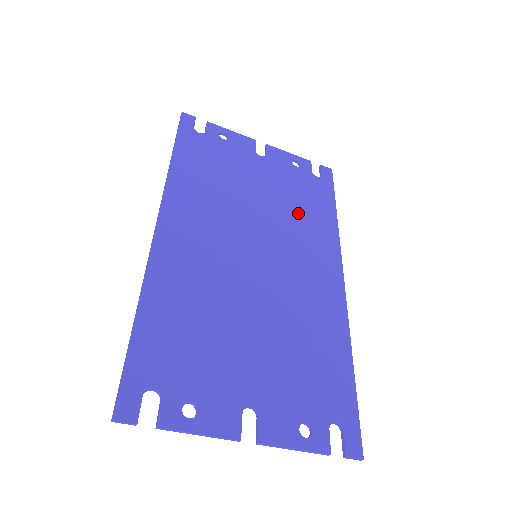
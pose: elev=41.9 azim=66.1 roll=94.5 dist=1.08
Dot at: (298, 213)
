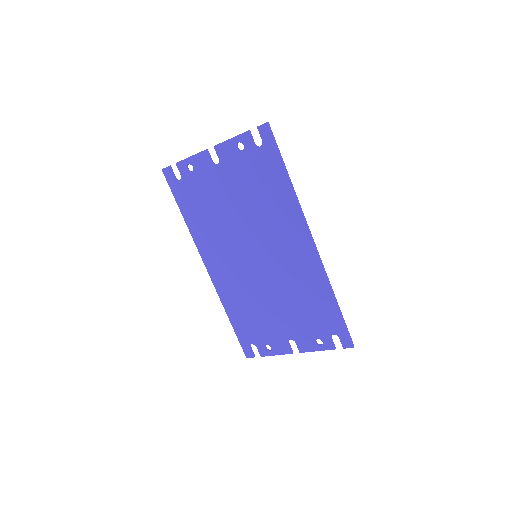
Dot at: (263, 202)
